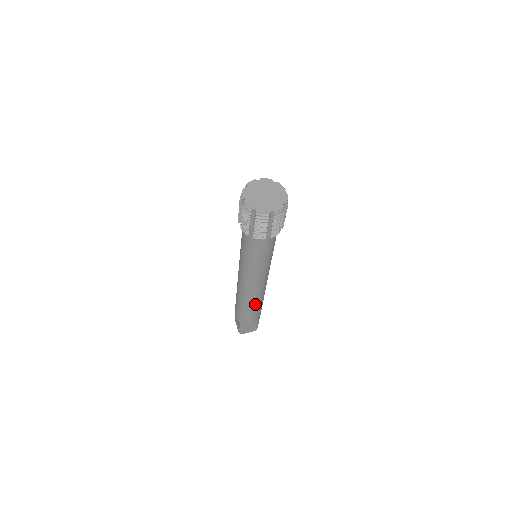
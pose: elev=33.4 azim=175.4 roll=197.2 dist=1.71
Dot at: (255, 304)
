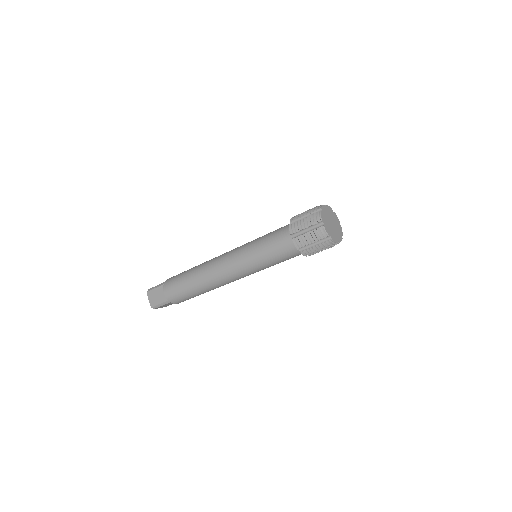
Dot at: occluded
